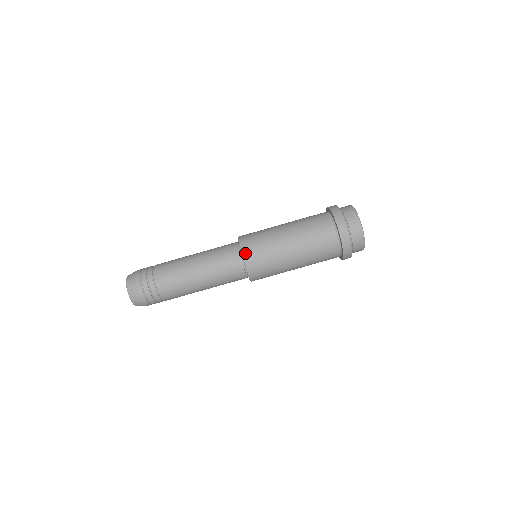
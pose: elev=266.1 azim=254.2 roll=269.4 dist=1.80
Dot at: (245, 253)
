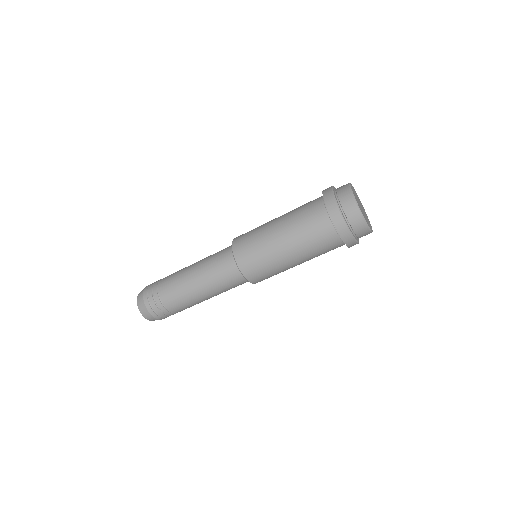
Dot at: (253, 282)
